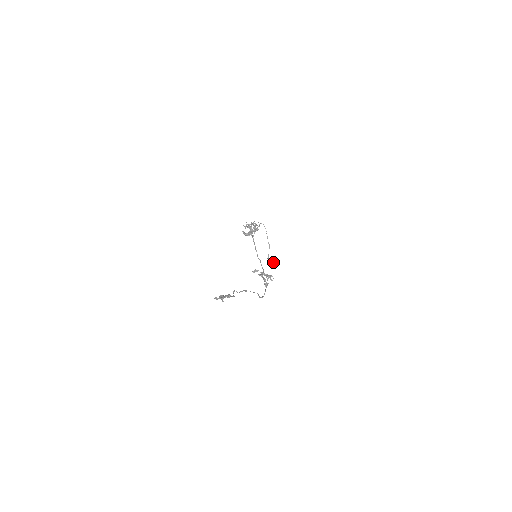
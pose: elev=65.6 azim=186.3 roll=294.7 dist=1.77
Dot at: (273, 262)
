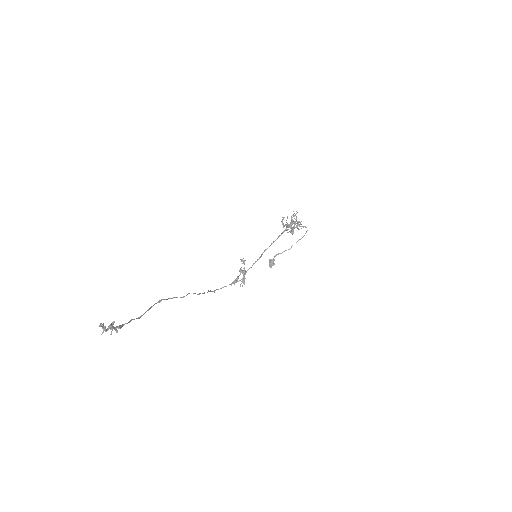
Dot at: occluded
